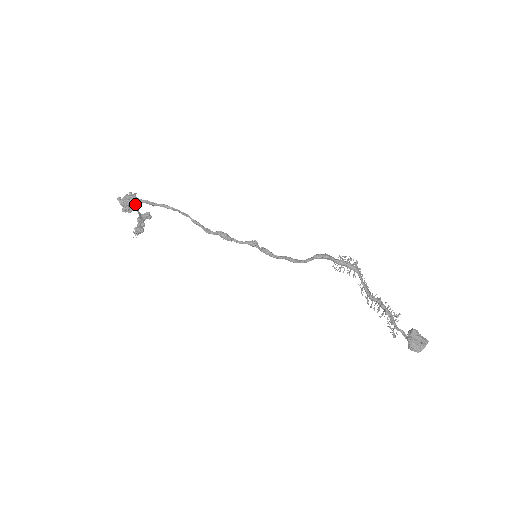
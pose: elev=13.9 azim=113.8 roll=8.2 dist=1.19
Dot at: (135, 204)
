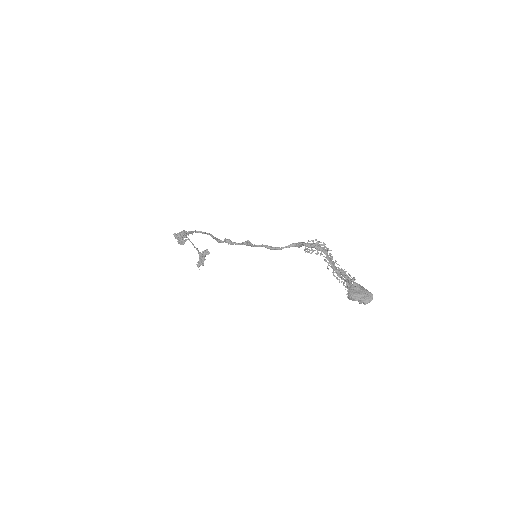
Dot at: (189, 239)
